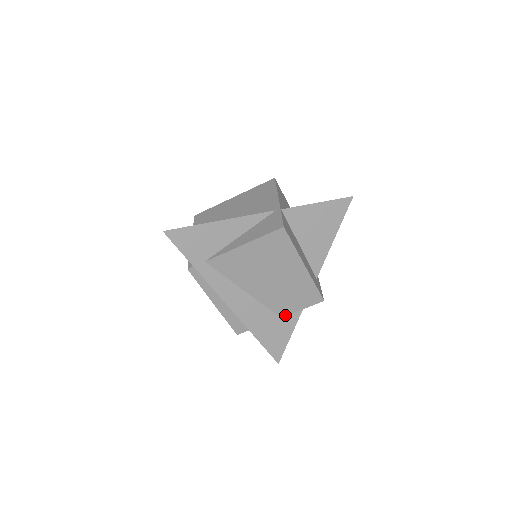
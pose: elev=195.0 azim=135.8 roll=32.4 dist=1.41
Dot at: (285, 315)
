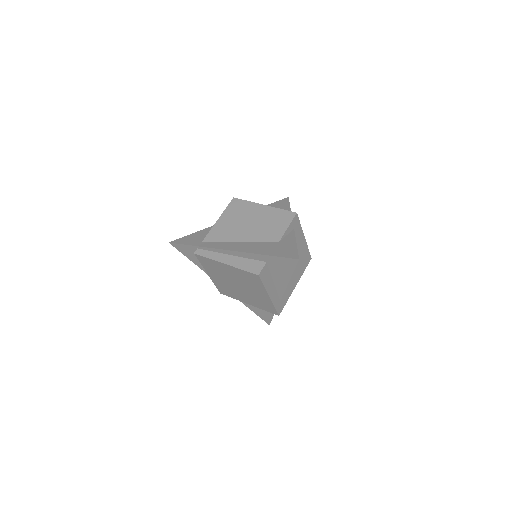
Dot at: (280, 238)
